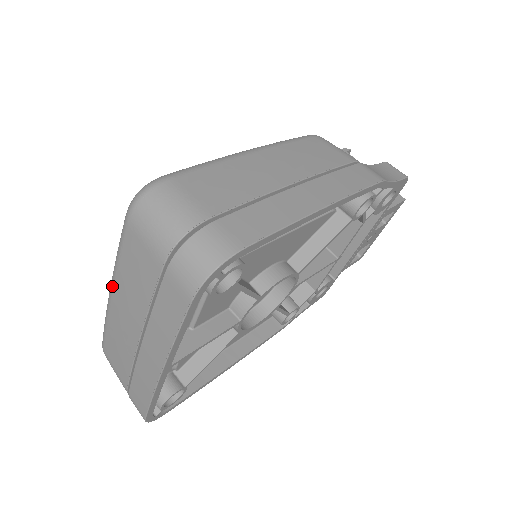
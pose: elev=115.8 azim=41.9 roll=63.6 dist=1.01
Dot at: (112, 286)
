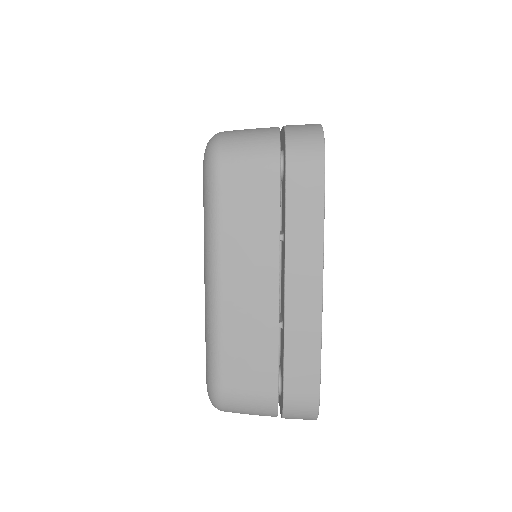
Dot at: (218, 266)
